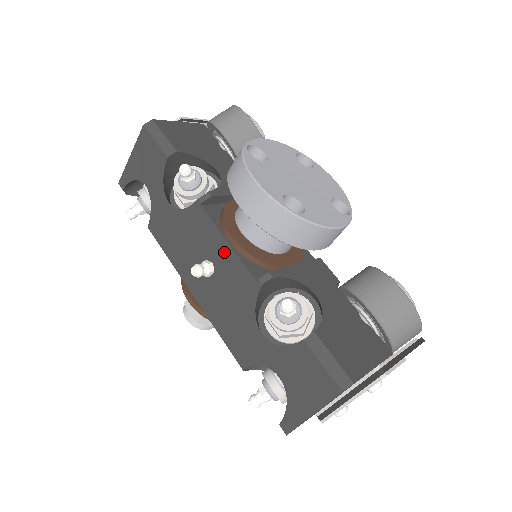
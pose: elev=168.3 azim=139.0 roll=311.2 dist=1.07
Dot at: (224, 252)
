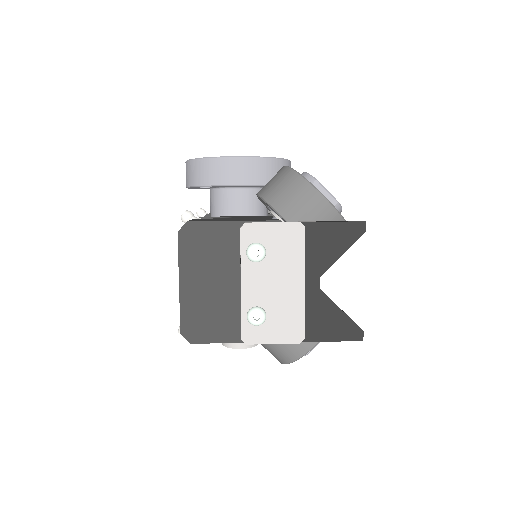
Dot at: occluded
